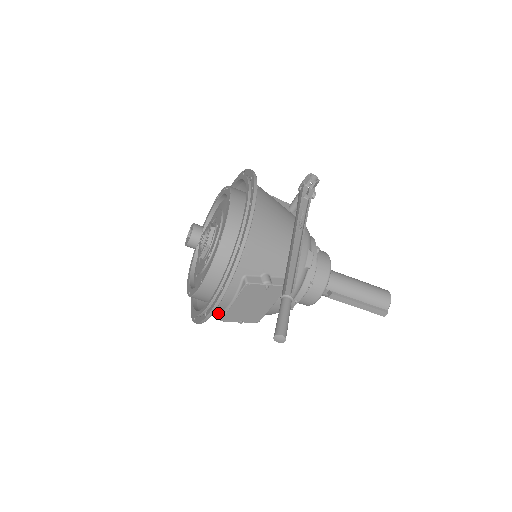
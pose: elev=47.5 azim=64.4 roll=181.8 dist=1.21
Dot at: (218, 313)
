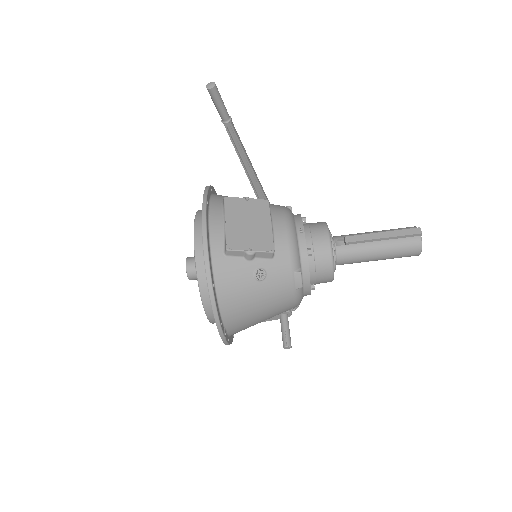
Dot at: (222, 249)
